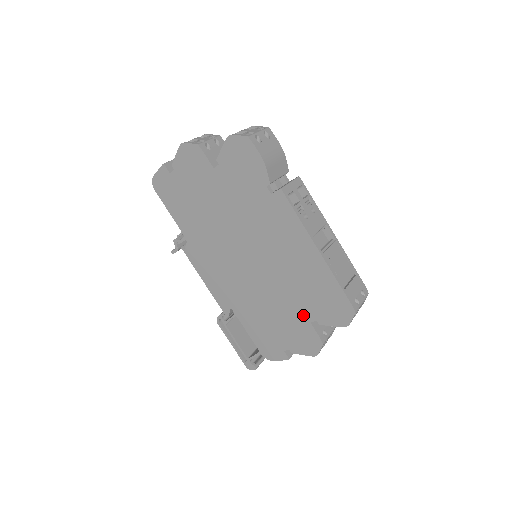
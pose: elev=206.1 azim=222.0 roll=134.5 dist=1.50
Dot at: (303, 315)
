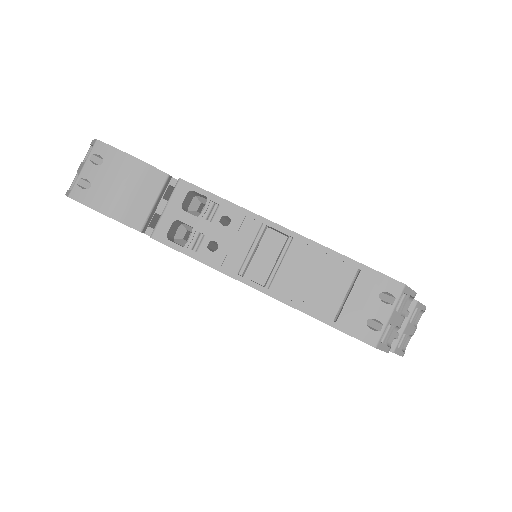
Dot at: occluded
